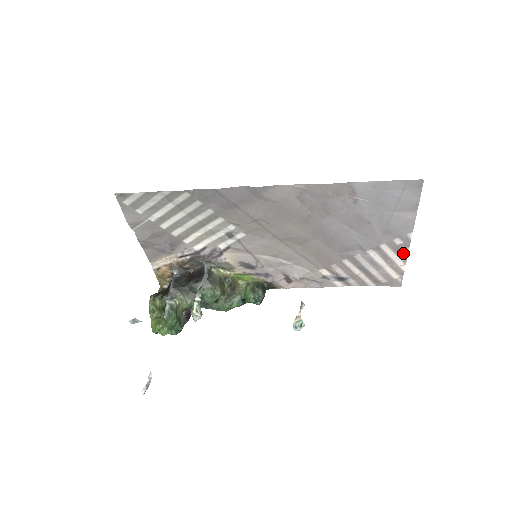
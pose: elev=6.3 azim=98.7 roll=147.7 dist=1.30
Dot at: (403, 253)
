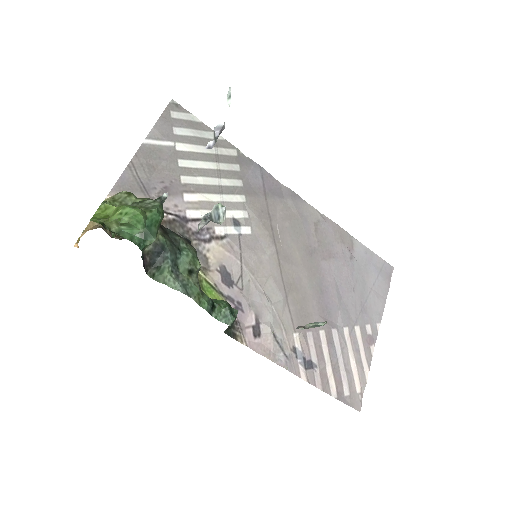
Dot at: (369, 351)
